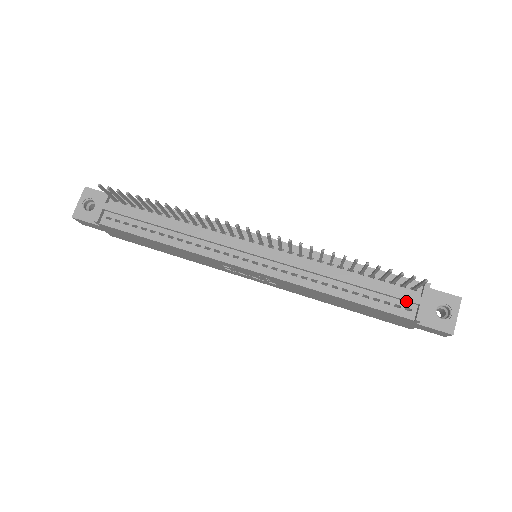
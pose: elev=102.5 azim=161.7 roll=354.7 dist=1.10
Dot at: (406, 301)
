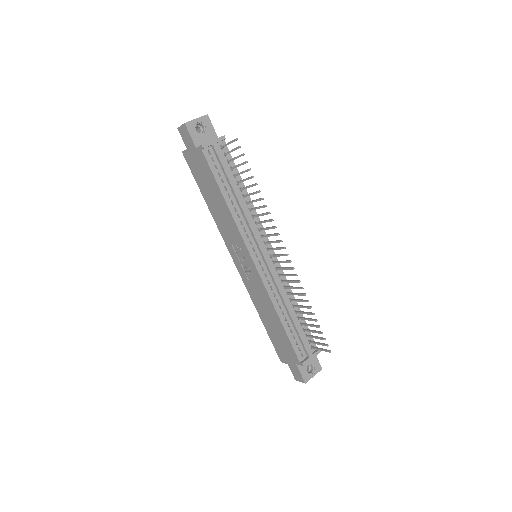
Dot at: (305, 350)
